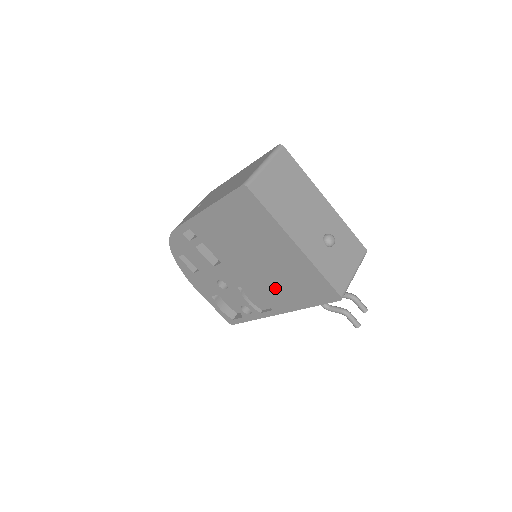
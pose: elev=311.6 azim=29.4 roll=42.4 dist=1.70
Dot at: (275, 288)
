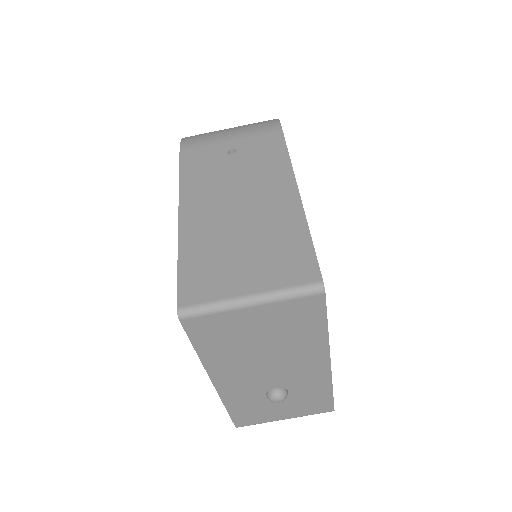
Dot at: occluded
